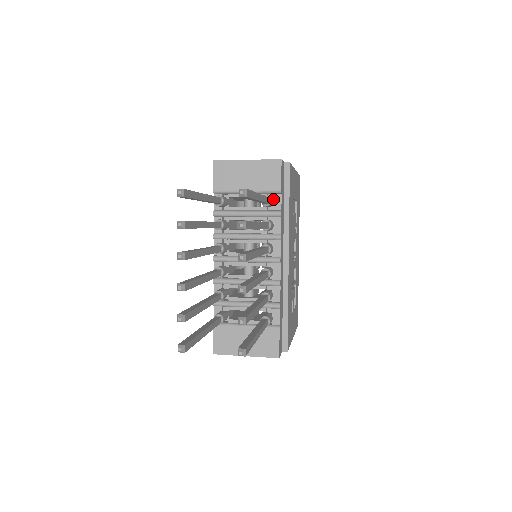
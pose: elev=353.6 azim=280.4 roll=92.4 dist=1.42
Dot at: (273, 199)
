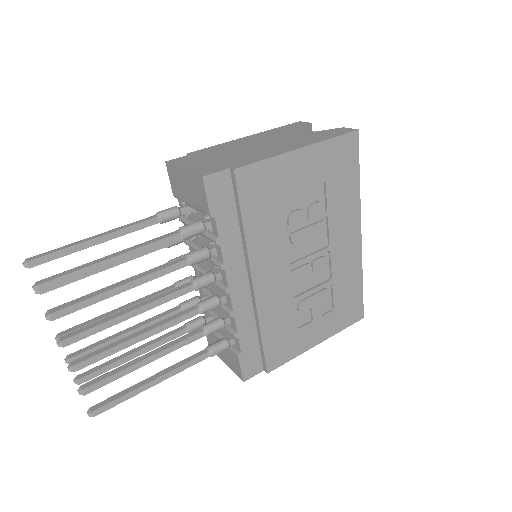
Dot at: (203, 225)
